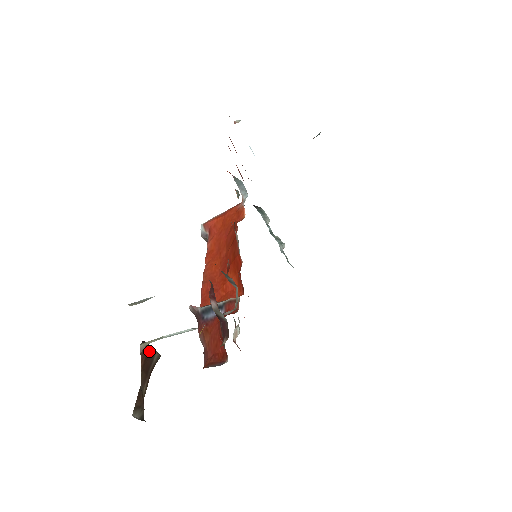
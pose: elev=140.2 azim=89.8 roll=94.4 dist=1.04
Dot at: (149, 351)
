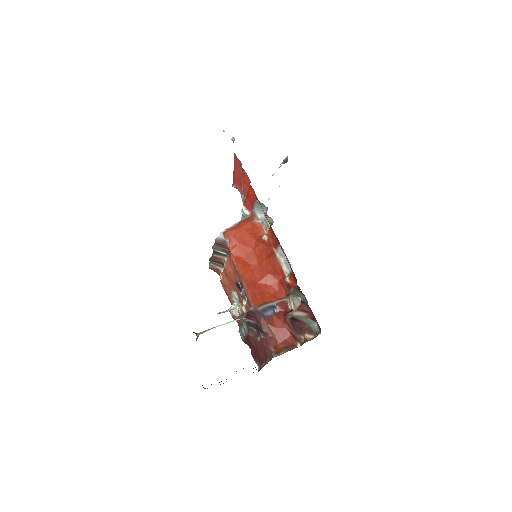
Dot at: occluded
